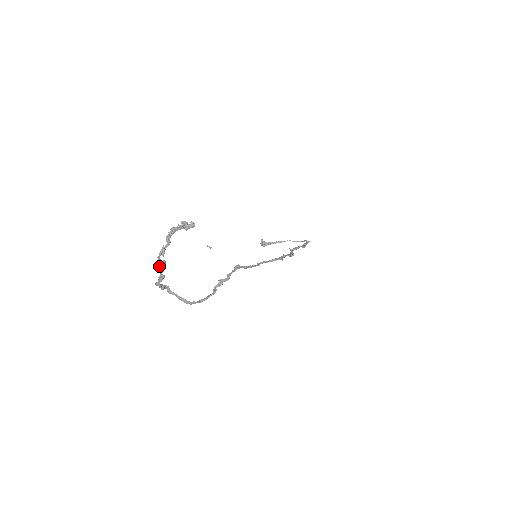
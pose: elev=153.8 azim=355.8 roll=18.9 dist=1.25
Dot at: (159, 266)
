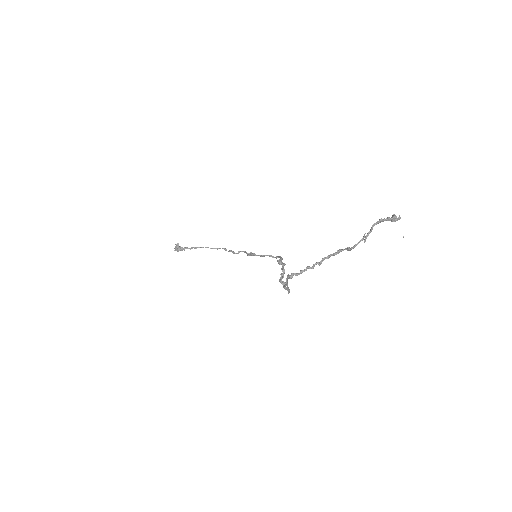
Dot at: (339, 252)
